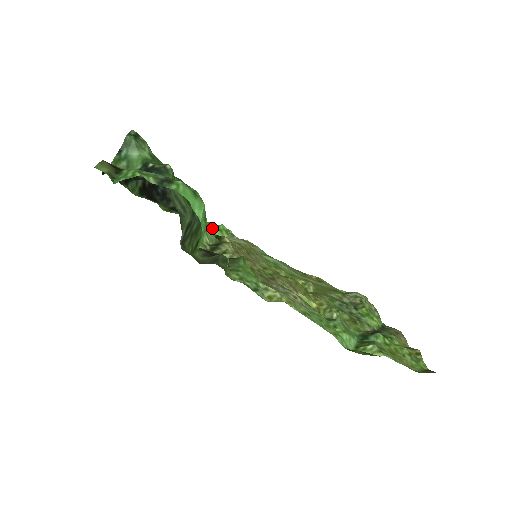
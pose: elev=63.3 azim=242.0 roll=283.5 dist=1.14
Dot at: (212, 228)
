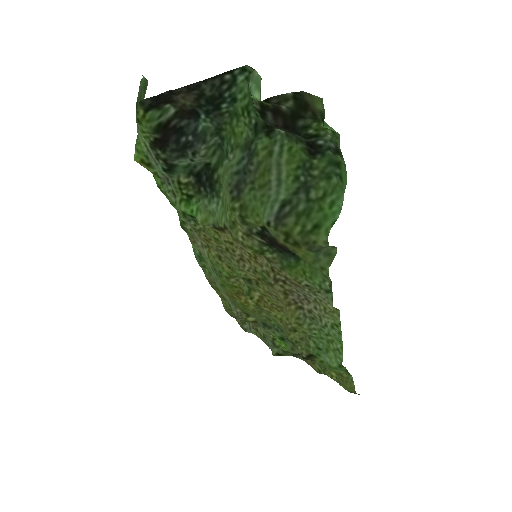
Dot at: occluded
